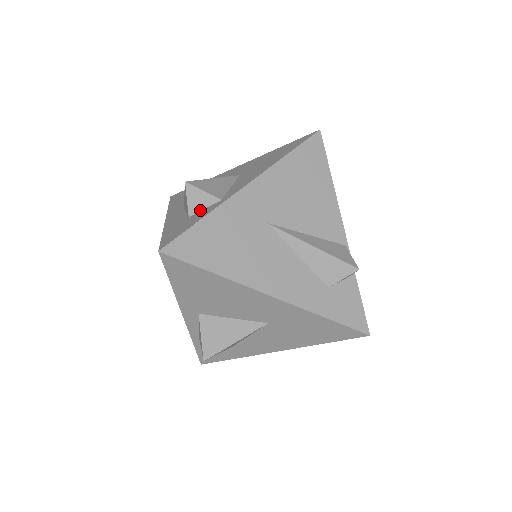
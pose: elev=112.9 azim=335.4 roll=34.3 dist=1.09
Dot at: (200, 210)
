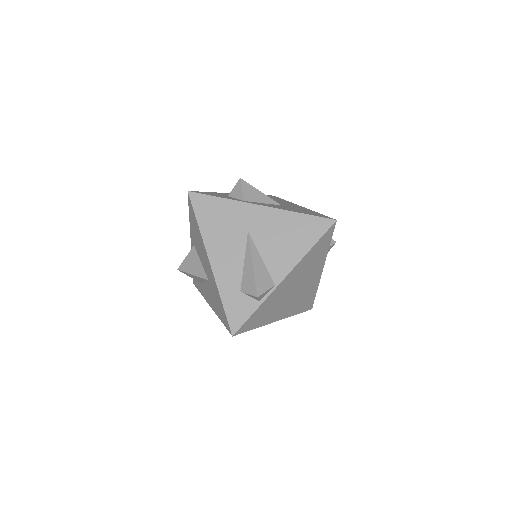
Dot at: (234, 197)
